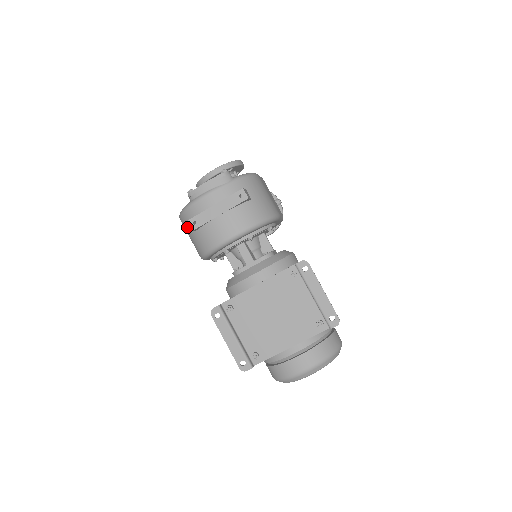
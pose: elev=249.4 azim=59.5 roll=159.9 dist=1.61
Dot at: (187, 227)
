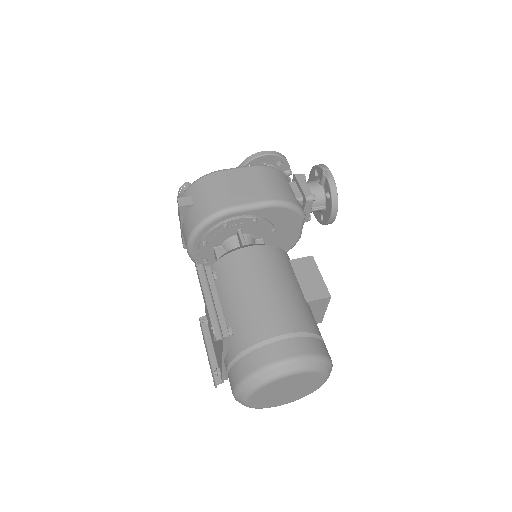
Dot at: occluded
